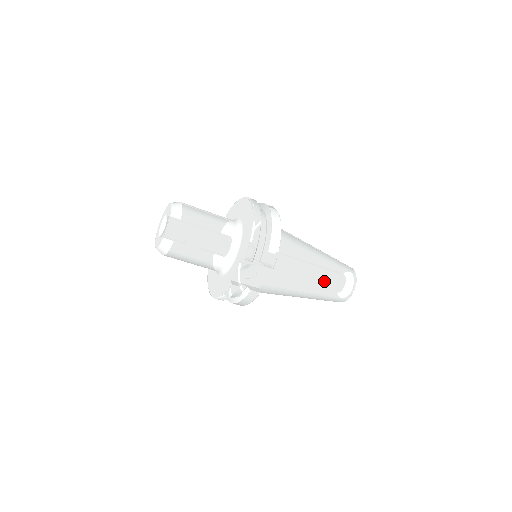
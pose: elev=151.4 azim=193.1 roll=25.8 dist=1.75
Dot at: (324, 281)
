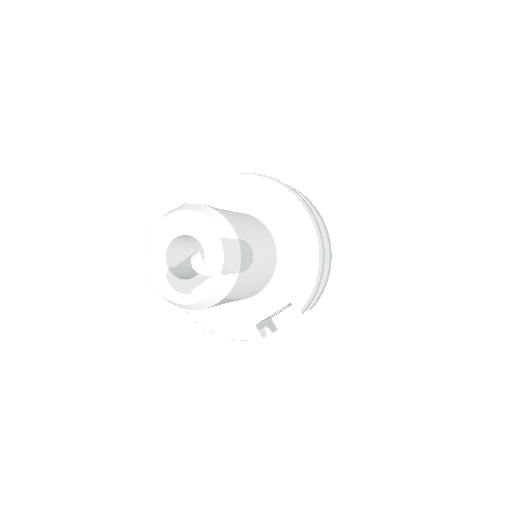
Dot at: occluded
